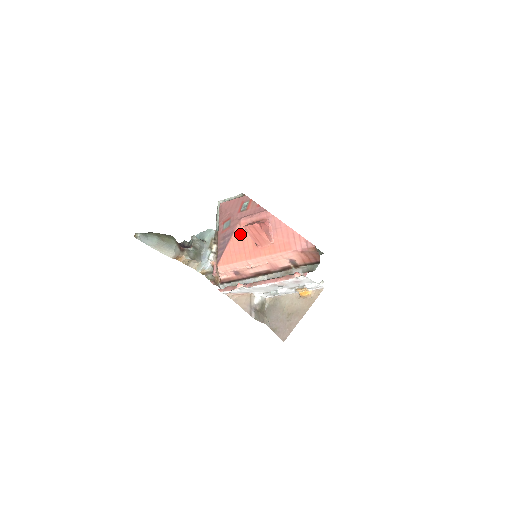
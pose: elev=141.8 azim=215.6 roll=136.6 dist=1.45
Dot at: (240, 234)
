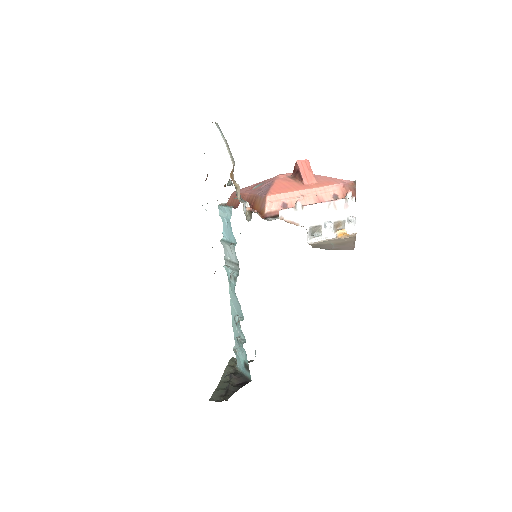
Dot at: (282, 180)
